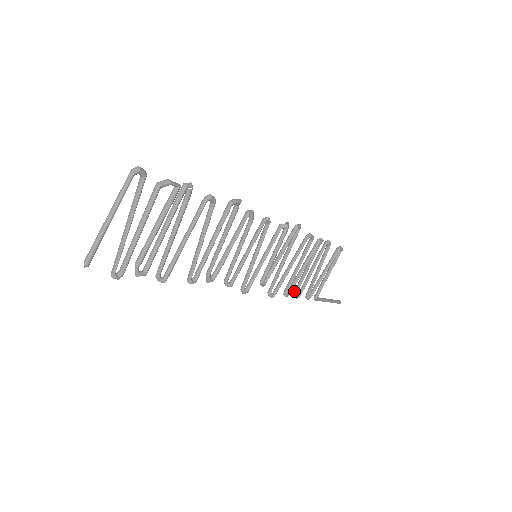
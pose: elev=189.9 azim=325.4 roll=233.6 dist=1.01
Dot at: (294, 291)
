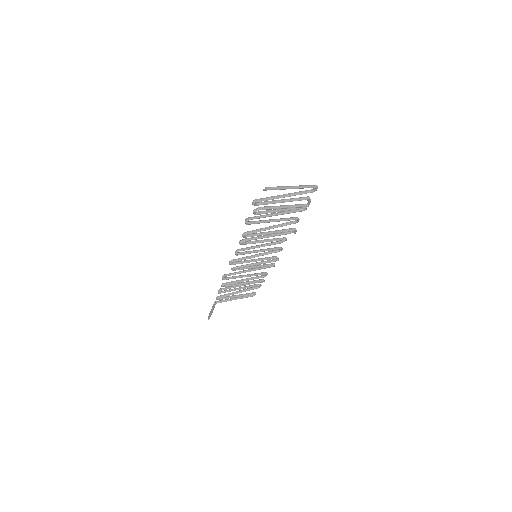
Dot at: (222, 288)
